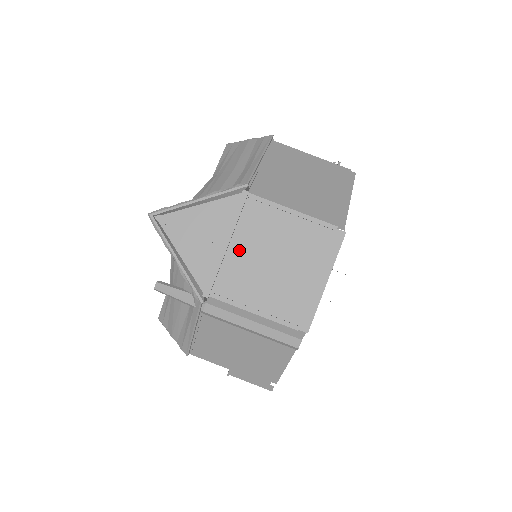
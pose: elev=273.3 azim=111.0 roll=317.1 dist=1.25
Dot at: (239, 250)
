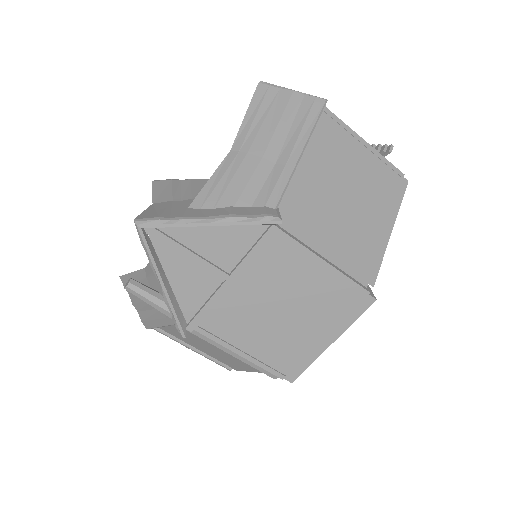
Dot at: (244, 290)
